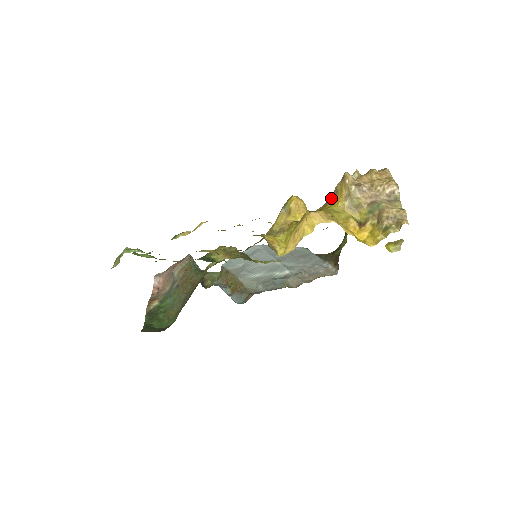
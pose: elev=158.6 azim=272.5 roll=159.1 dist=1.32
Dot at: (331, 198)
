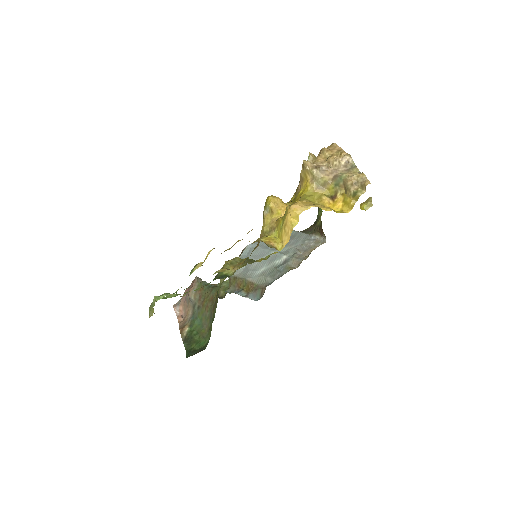
Dot at: (299, 185)
